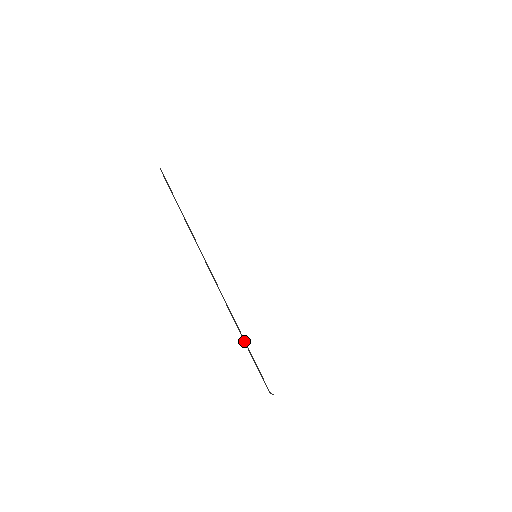
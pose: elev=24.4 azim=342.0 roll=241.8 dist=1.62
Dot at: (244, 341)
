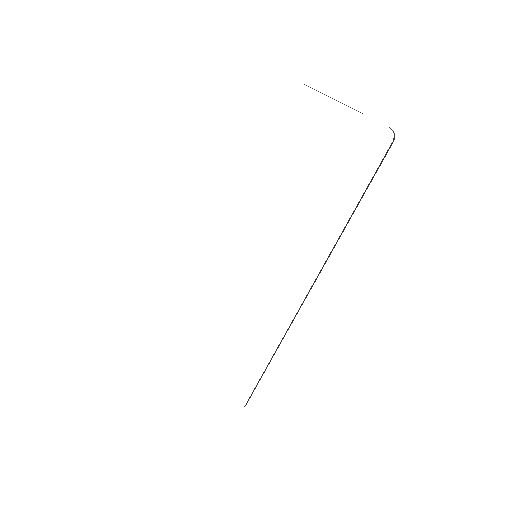
Dot at: occluded
